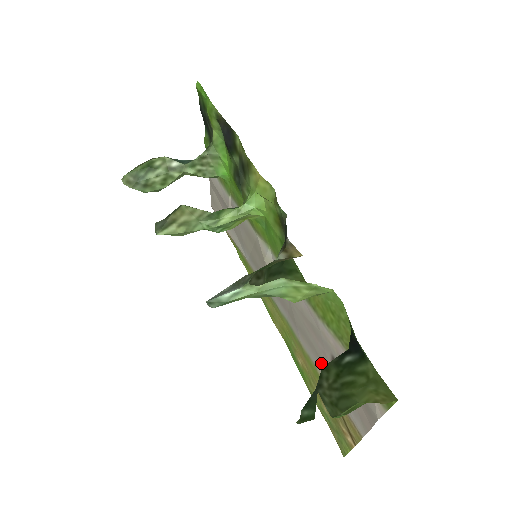
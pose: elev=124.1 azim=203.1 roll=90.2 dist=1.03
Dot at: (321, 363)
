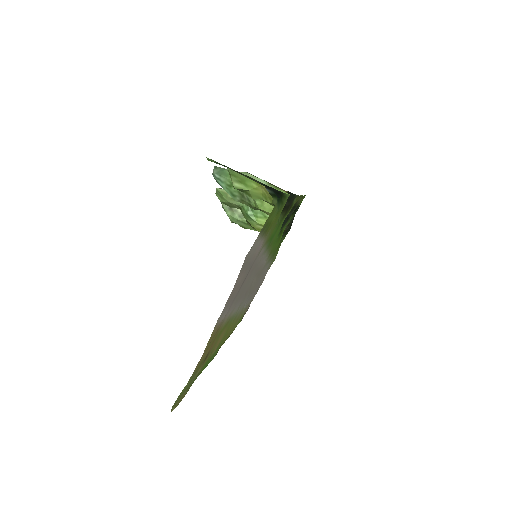
Dot at: (235, 300)
